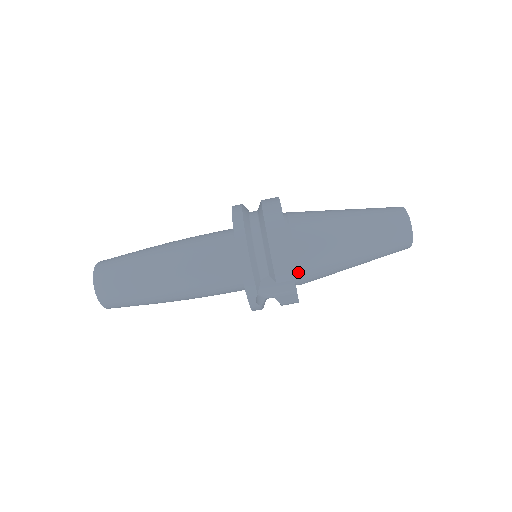
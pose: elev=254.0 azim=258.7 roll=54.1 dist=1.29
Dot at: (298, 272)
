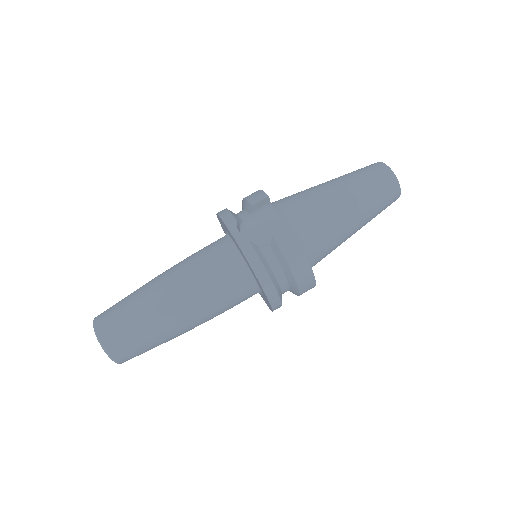
Dot at: (280, 211)
